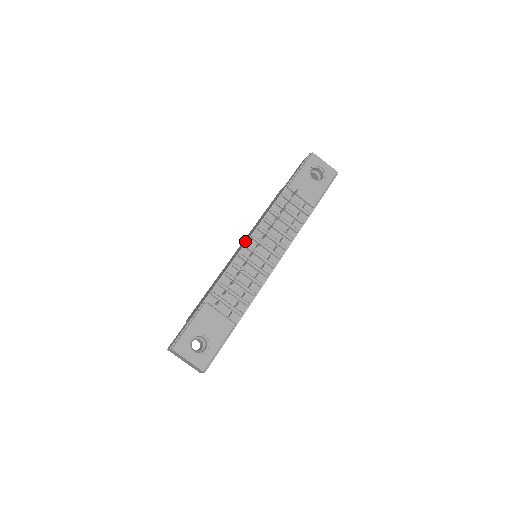
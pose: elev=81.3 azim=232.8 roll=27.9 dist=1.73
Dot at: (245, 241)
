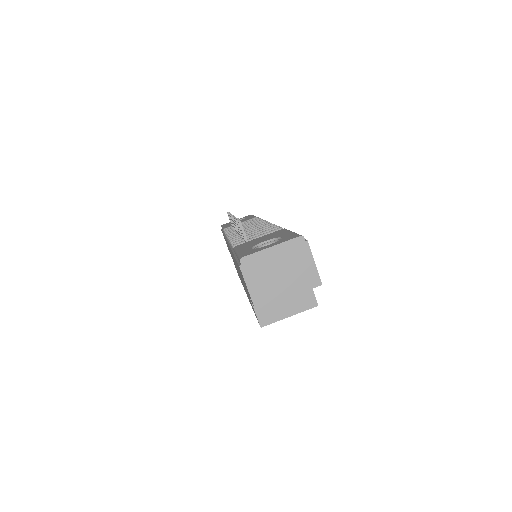
Dot at: occluded
